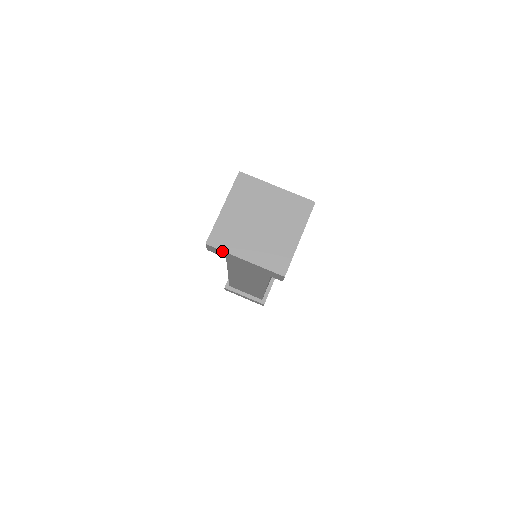
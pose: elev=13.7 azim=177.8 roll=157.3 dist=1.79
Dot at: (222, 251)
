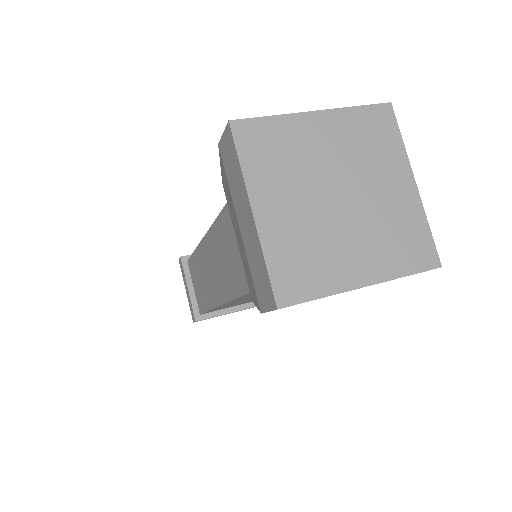
Dot at: occluded
